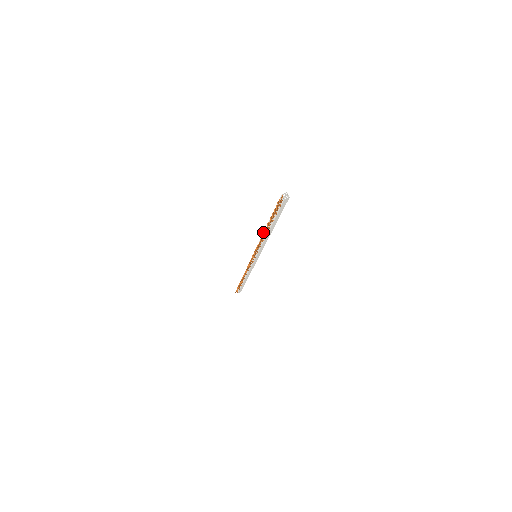
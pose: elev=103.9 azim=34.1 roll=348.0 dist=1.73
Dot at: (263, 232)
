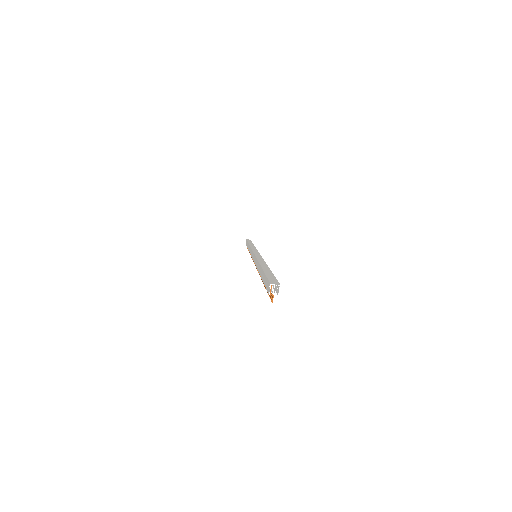
Dot at: occluded
